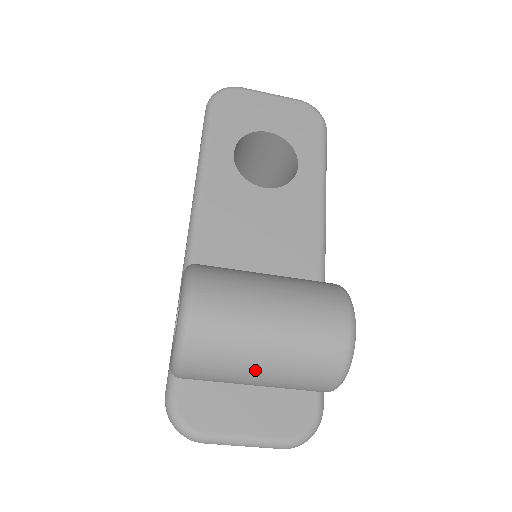
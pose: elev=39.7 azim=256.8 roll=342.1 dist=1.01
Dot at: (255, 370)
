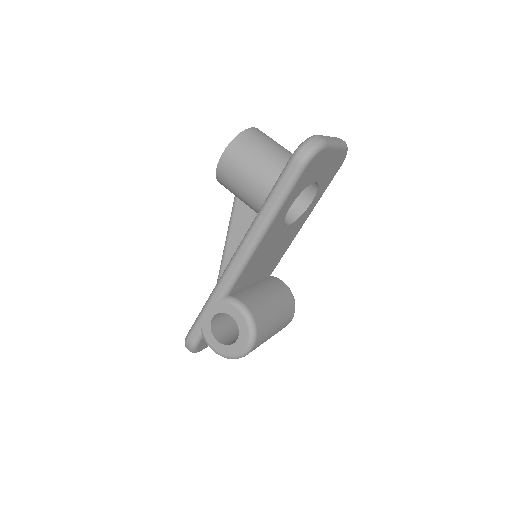
Dot at: occluded
